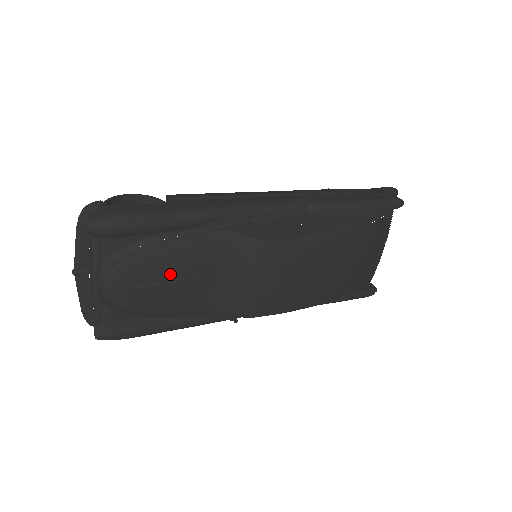
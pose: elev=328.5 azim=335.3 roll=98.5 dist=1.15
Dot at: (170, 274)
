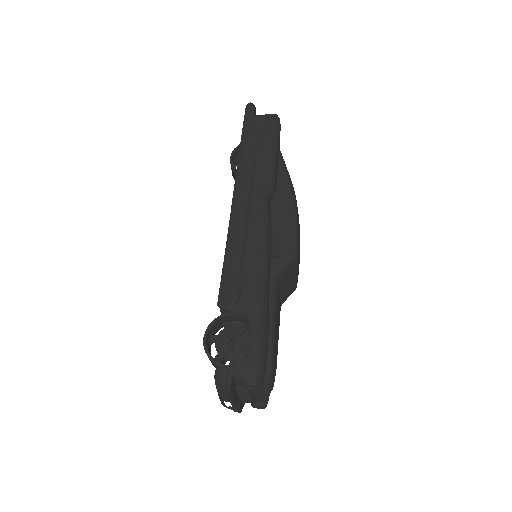
Dot at: (277, 337)
